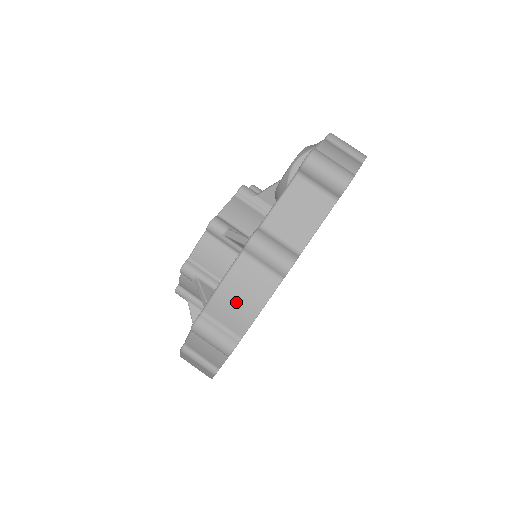
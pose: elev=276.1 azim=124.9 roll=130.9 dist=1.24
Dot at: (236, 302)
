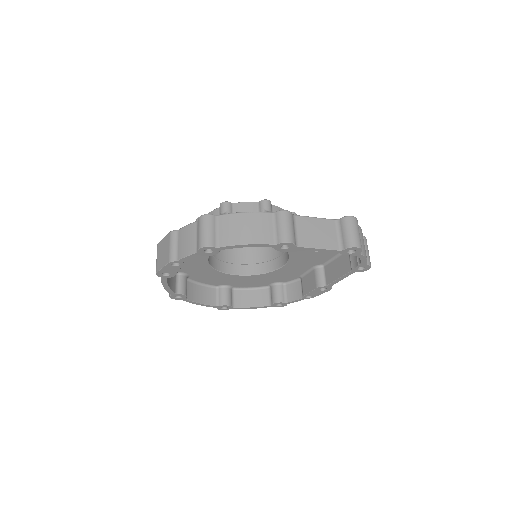
Dot at: (241, 227)
